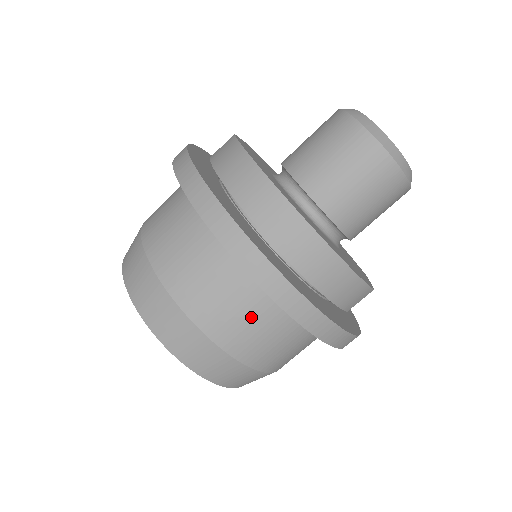
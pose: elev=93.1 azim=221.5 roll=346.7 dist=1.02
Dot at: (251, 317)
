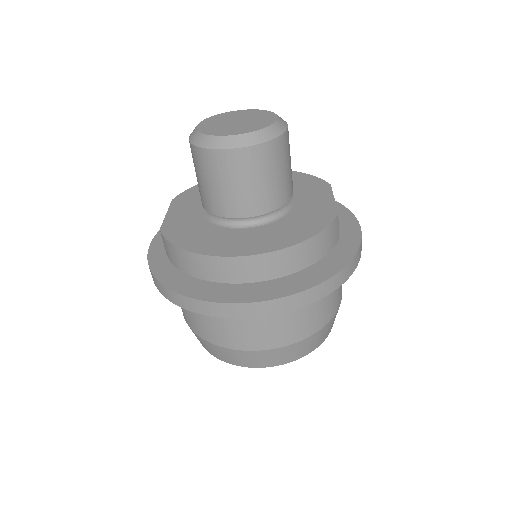
Dot at: (292, 317)
